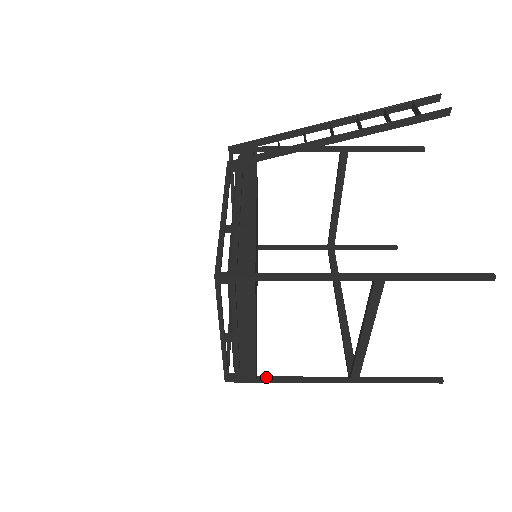
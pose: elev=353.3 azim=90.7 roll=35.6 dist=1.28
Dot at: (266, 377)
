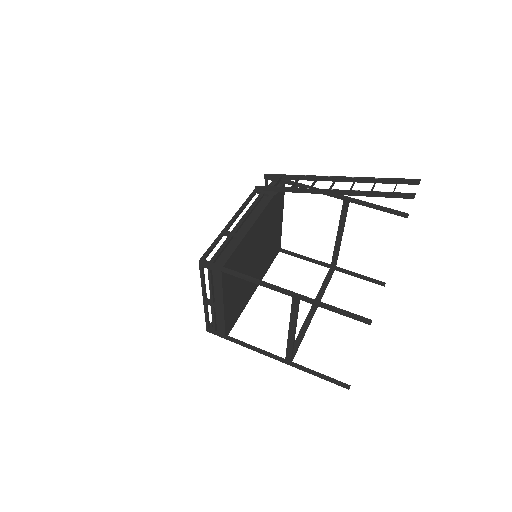
Dot at: (233, 338)
